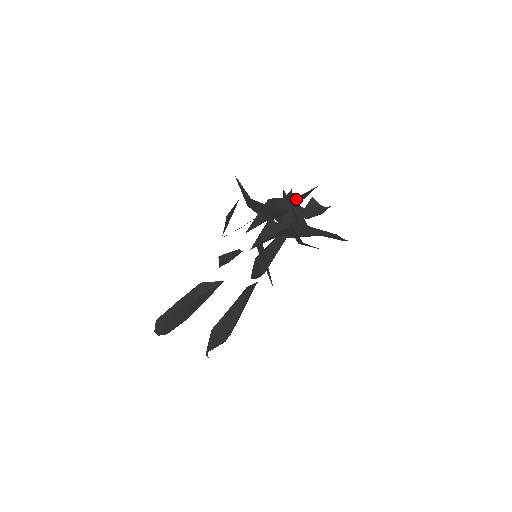
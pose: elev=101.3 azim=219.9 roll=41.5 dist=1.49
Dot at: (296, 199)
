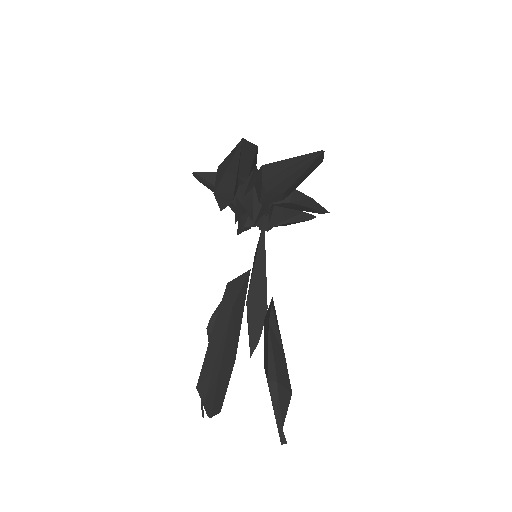
Dot at: occluded
